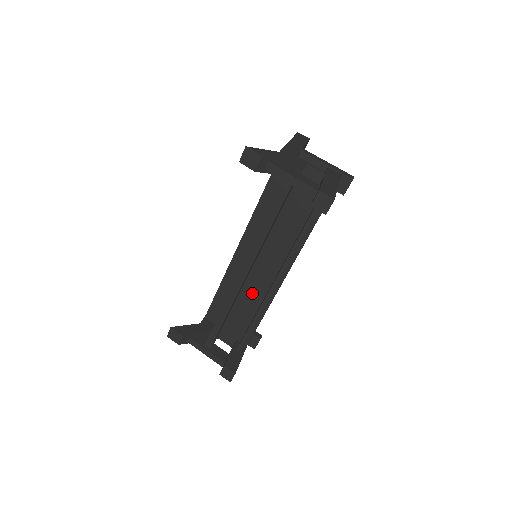
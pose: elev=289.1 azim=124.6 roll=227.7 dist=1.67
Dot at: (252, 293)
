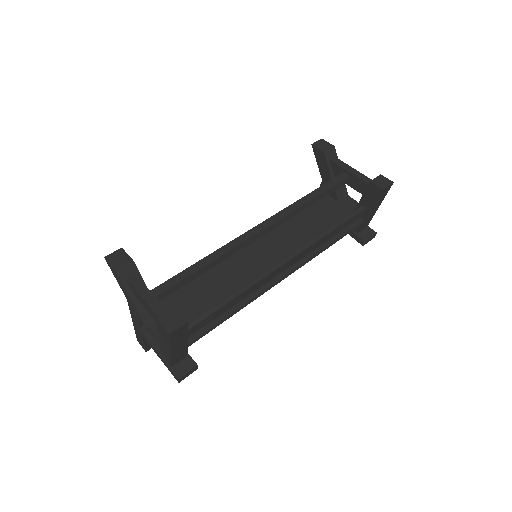
Dot at: (237, 281)
